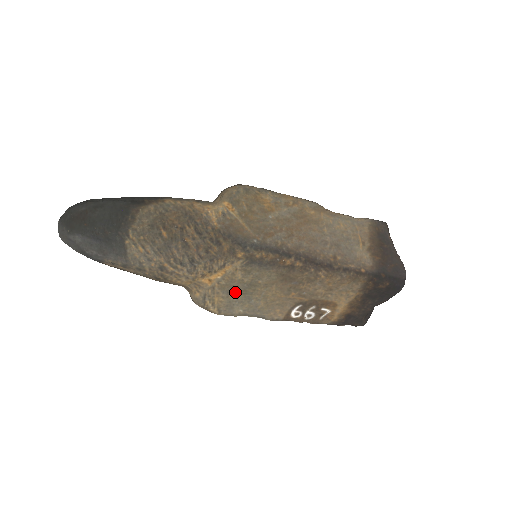
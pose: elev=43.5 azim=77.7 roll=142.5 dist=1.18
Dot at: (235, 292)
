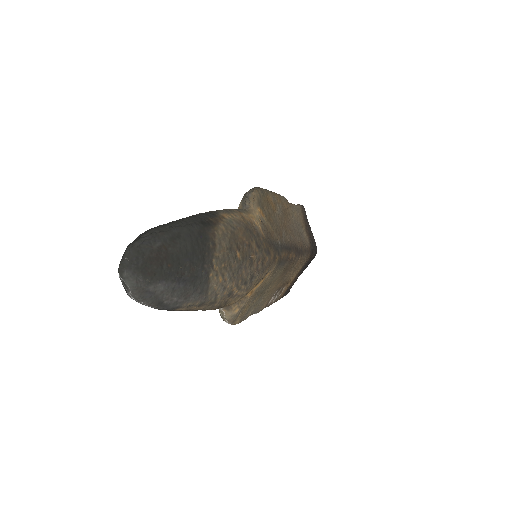
Dot at: (257, 296)
